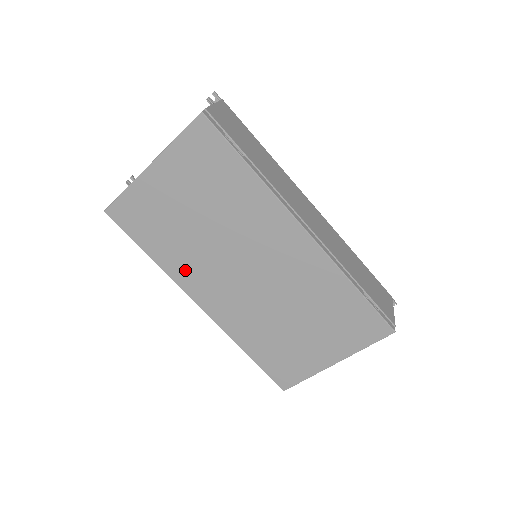
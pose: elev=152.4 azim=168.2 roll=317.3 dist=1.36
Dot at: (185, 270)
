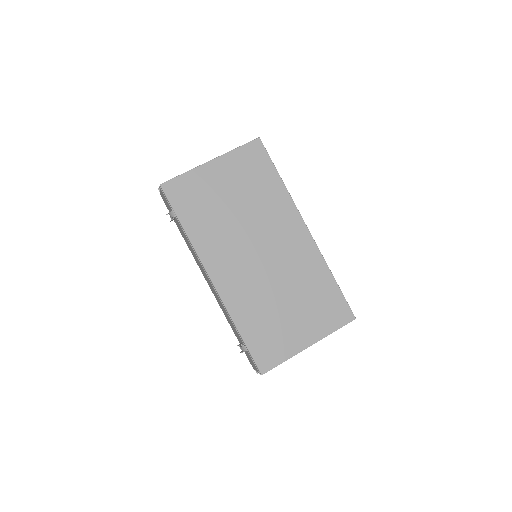
Dot at: (210, 244)
